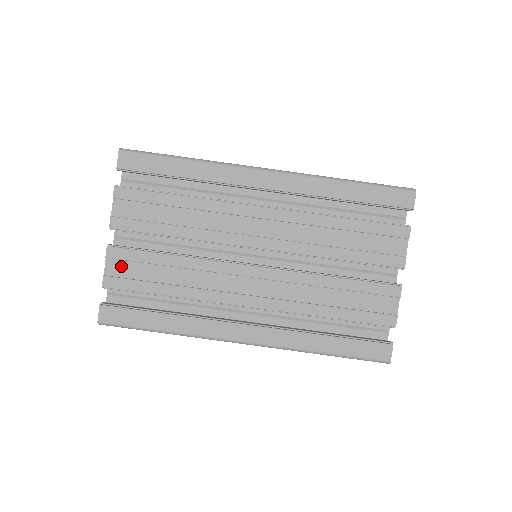
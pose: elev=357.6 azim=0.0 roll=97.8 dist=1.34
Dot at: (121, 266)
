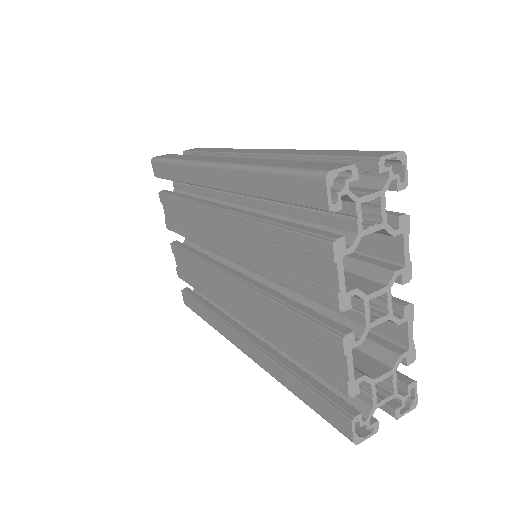
Dot at: (180, 261)
